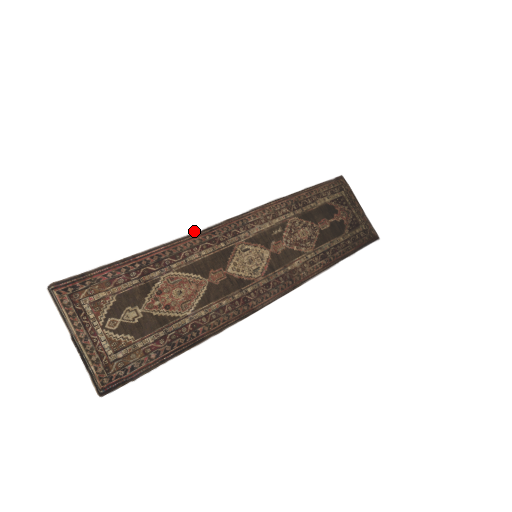
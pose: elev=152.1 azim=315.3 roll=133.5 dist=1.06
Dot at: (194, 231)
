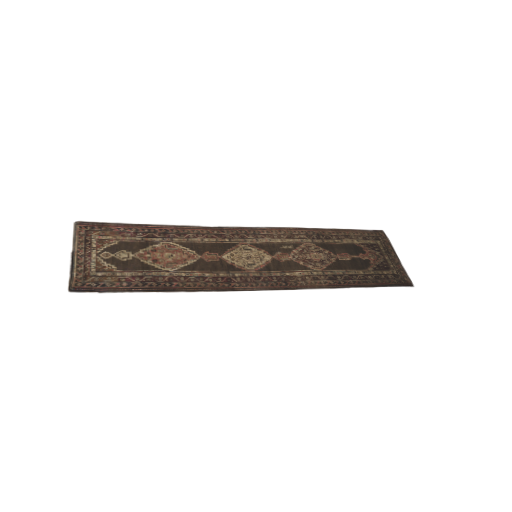
Dot at: (205, 225)
